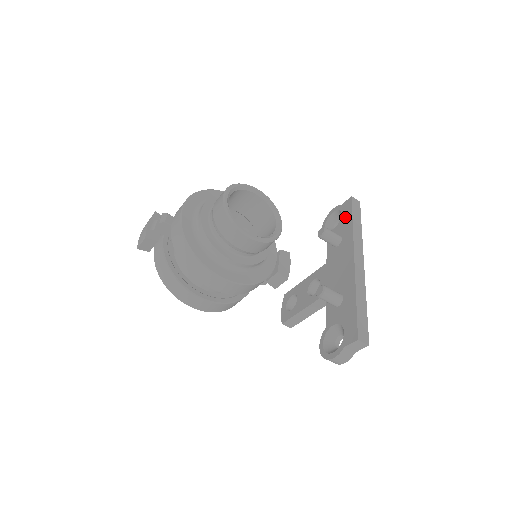
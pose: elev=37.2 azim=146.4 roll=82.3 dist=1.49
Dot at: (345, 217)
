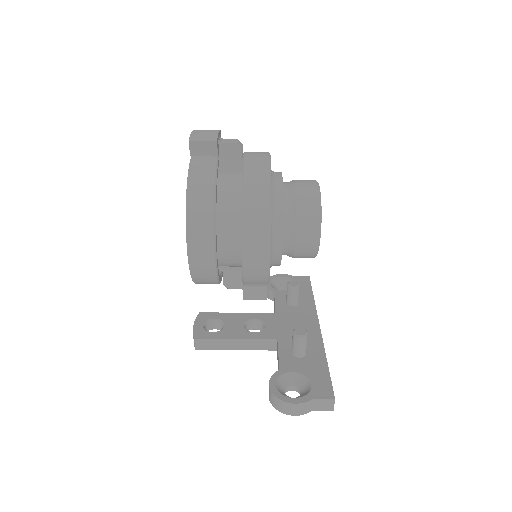
Dot at: (302, 288)
